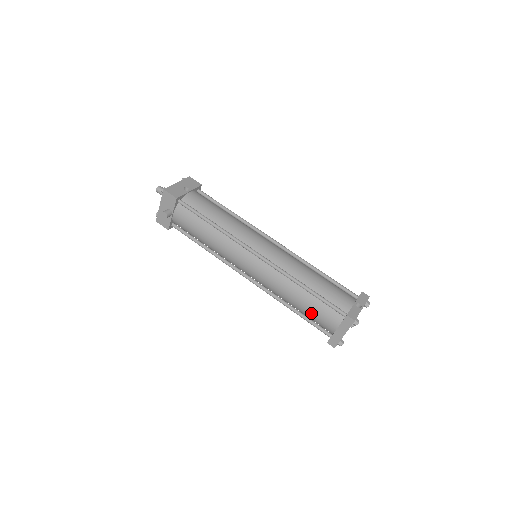
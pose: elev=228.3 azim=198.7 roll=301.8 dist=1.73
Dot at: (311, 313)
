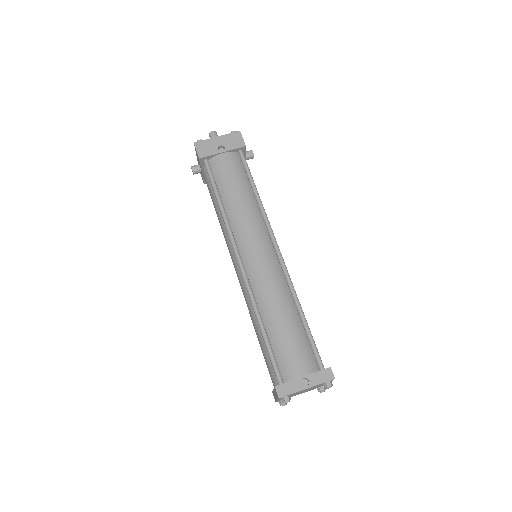
Dot at: (263, 354)
